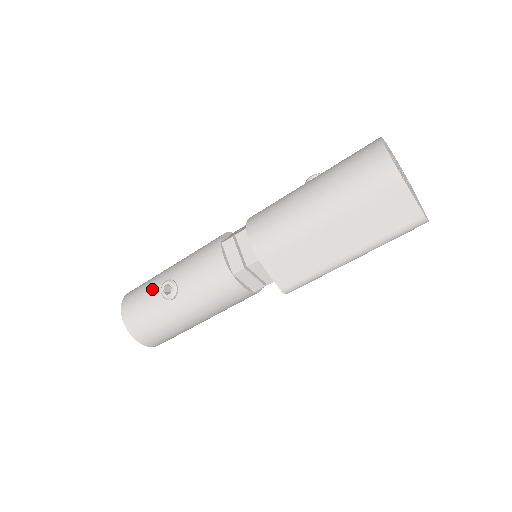
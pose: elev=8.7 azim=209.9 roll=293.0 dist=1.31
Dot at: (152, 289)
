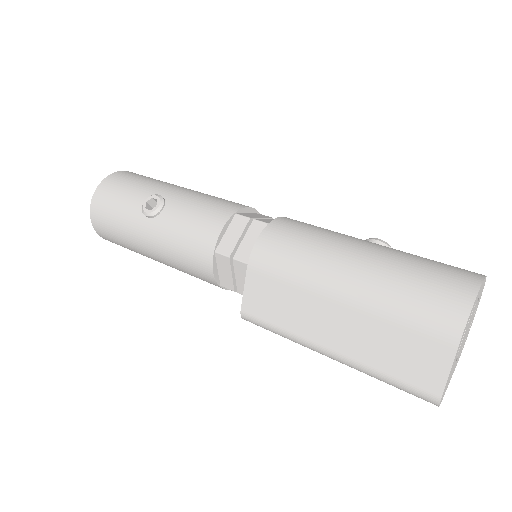
Dot at: (143, 189)
